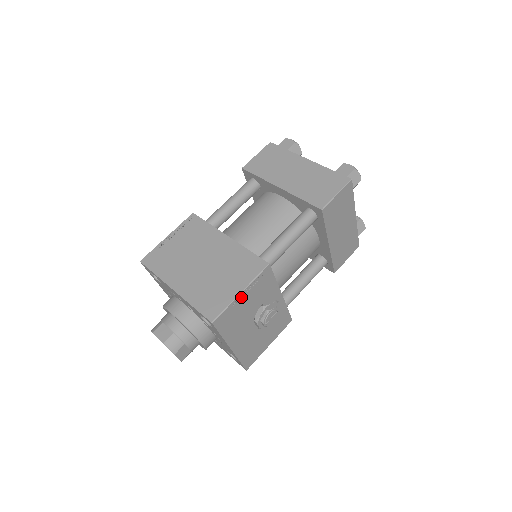
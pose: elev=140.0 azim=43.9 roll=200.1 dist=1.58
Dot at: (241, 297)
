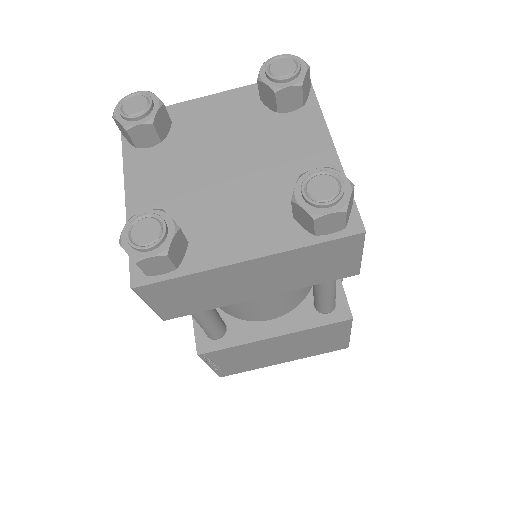
Dot at: occluded
